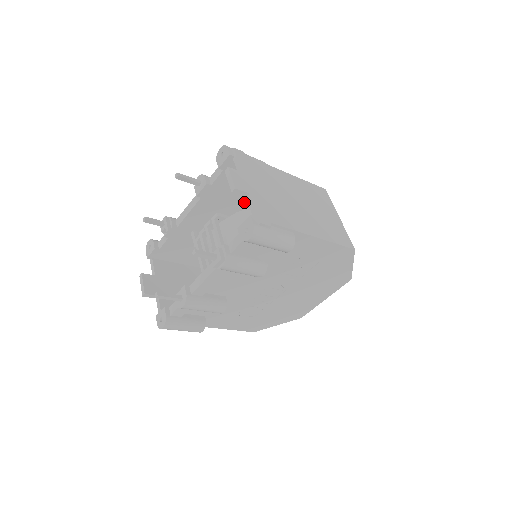
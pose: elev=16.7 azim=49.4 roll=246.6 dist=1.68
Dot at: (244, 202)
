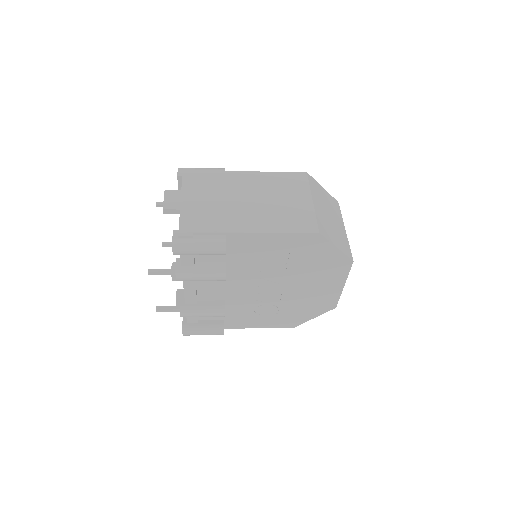
Dot at: occluded
